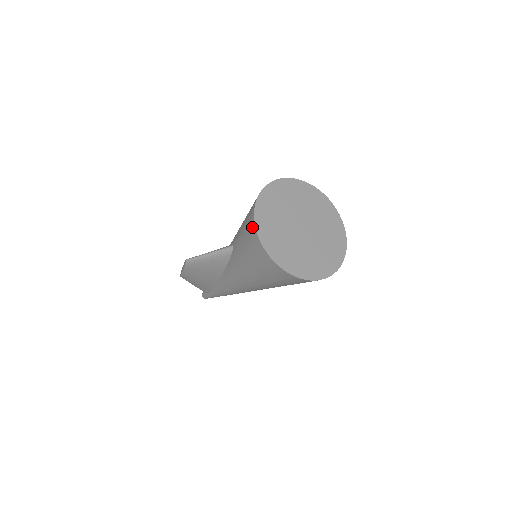
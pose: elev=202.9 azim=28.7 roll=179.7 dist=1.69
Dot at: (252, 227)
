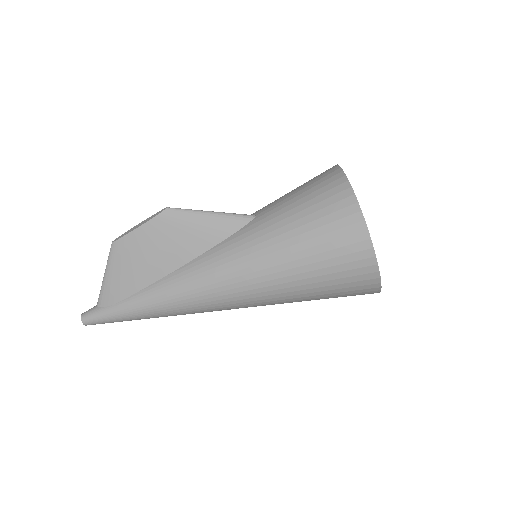
Dot at: (335, 177)
